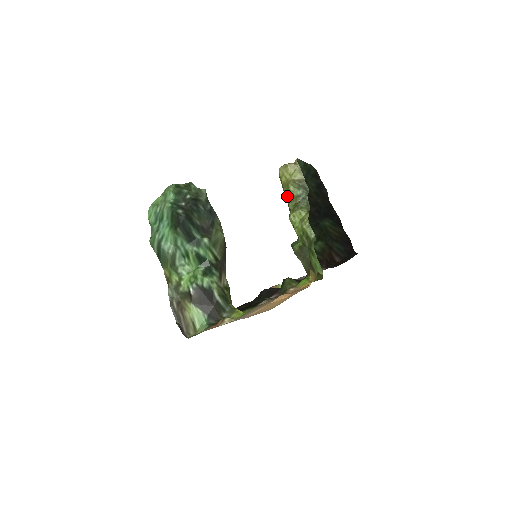
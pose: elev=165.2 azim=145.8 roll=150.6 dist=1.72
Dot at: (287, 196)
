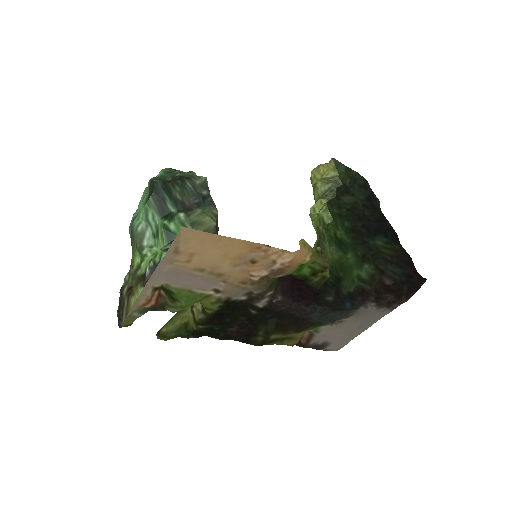
Dot at: (315, 196)
